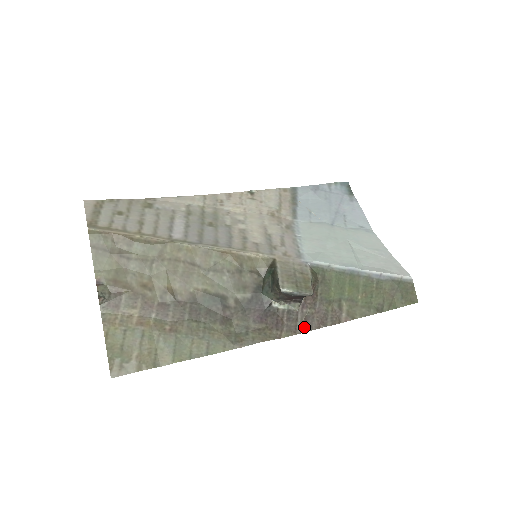
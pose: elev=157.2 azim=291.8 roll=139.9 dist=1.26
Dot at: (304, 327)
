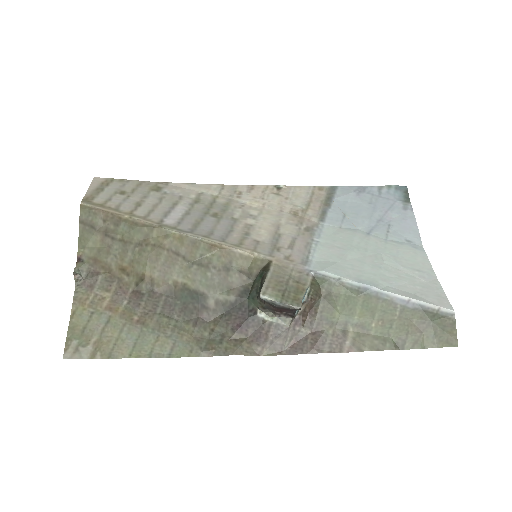
Dot at: (293, 348)
